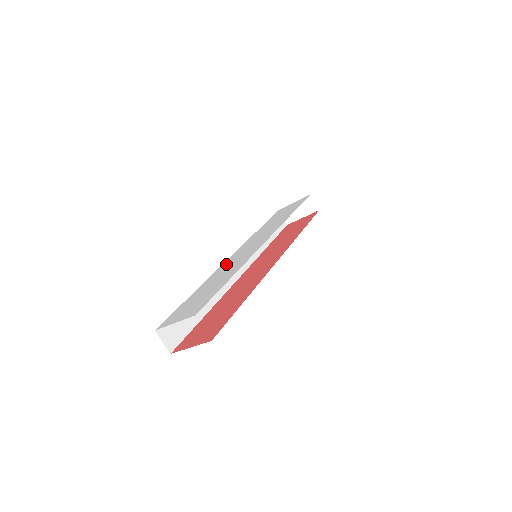
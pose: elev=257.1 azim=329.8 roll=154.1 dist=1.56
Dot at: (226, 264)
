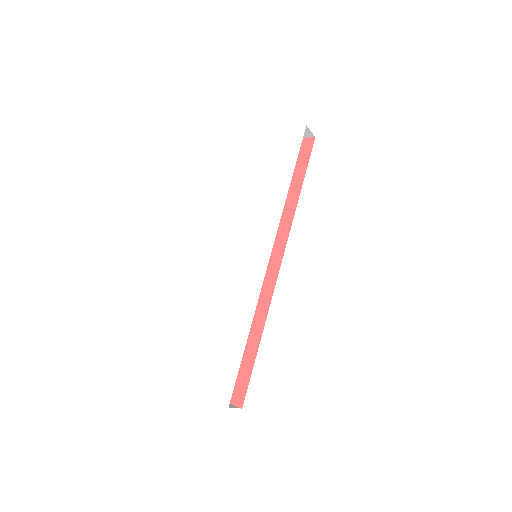
Dot at: (230, 281)
